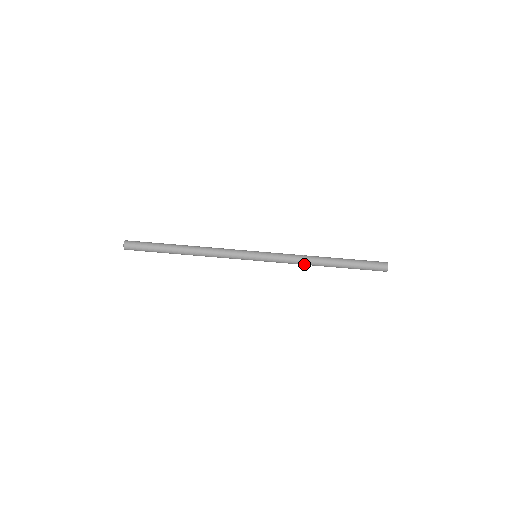
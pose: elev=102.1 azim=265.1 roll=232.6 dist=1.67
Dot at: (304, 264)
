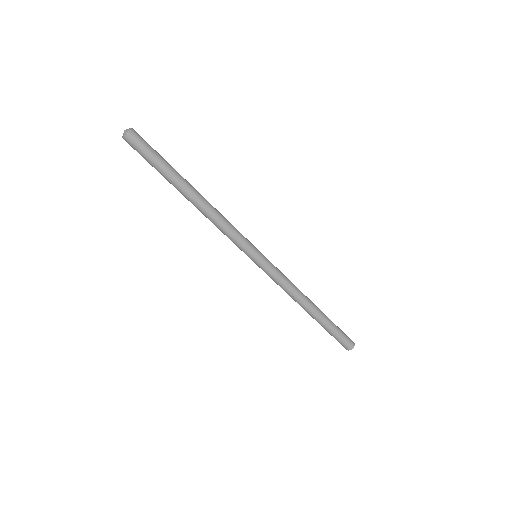
Dot at: occluded
